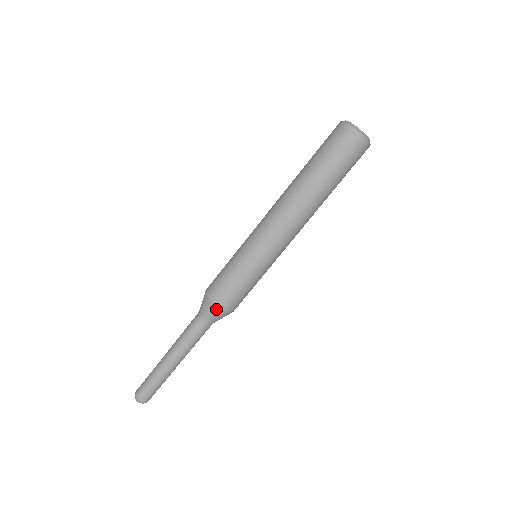
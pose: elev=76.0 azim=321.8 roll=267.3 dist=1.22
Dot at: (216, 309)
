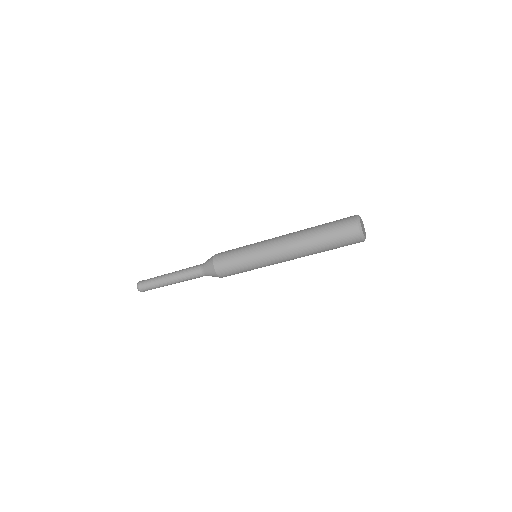
Dot at: occluded
